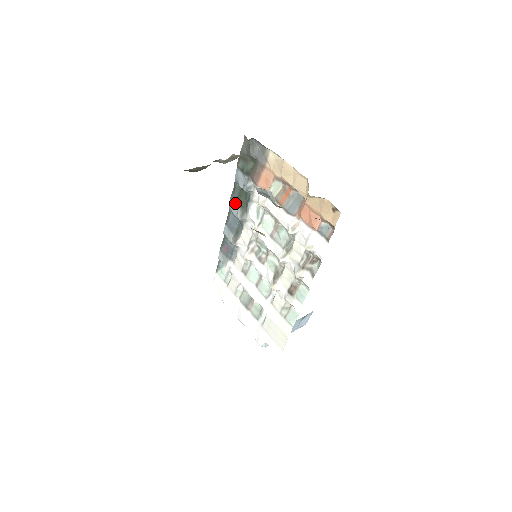
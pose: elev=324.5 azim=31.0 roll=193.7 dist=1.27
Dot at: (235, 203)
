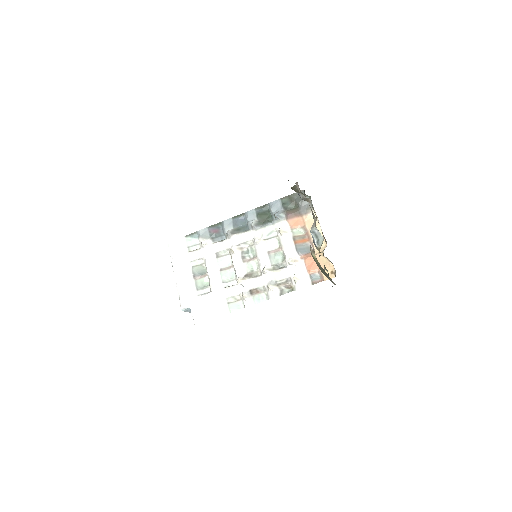
Dot at: (256, 214)
